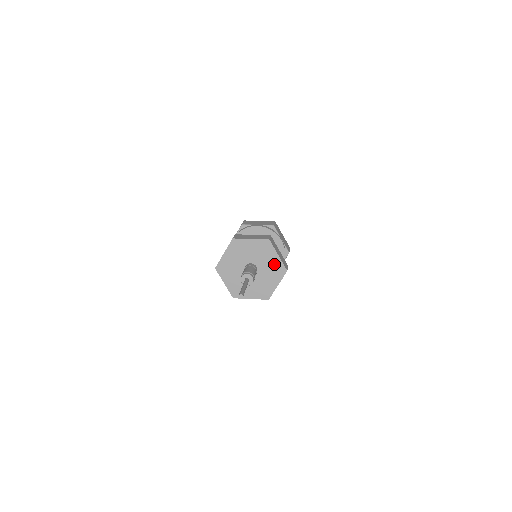
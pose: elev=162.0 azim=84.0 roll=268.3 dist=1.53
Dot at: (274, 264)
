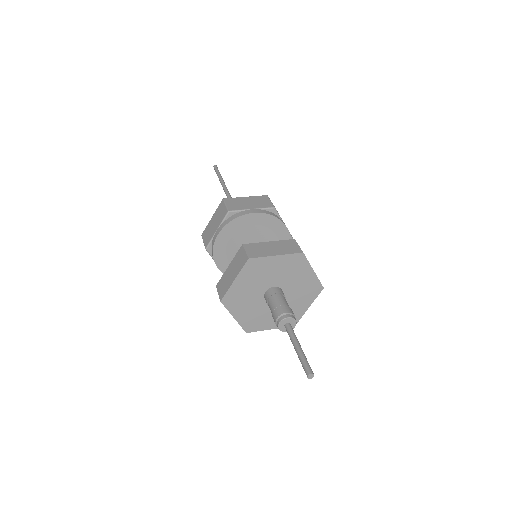
Dot at: (307, 283)
